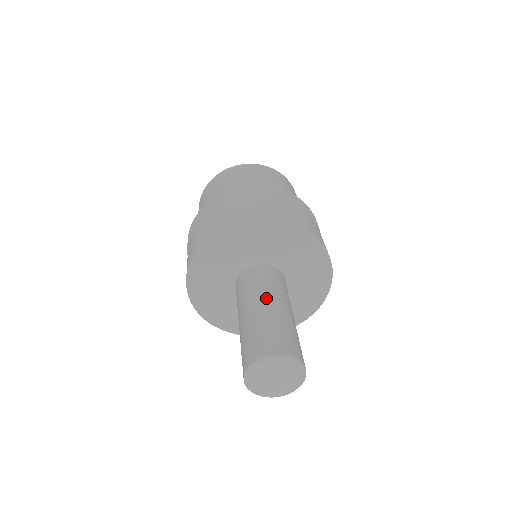
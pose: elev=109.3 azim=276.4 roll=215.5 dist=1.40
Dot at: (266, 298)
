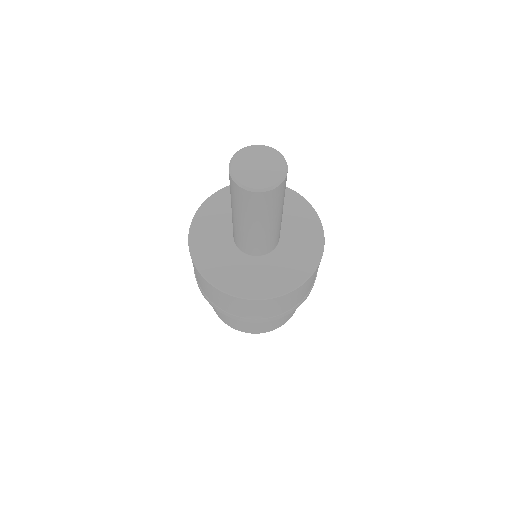
Dot at: occluded
